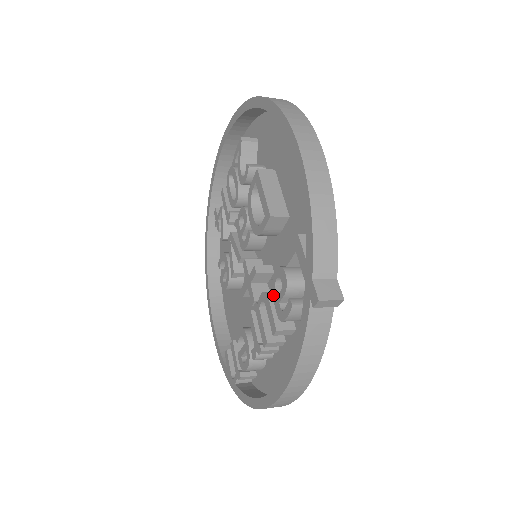
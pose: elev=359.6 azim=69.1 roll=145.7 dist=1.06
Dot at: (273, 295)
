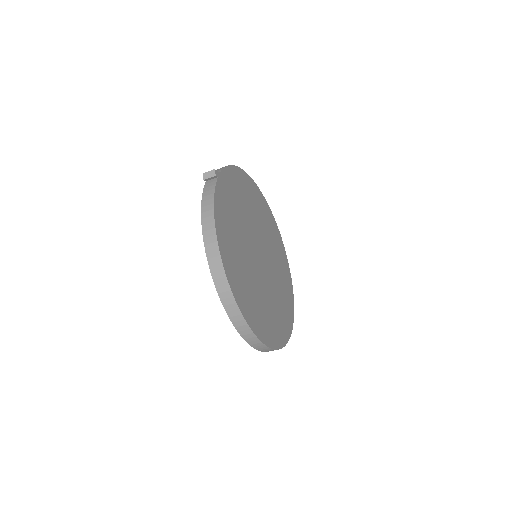
Dot at: occluded
